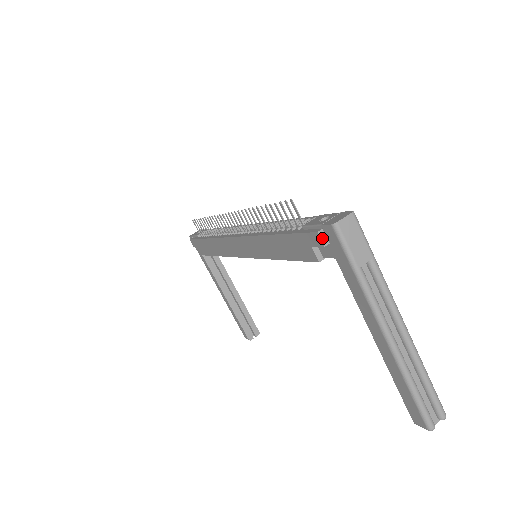
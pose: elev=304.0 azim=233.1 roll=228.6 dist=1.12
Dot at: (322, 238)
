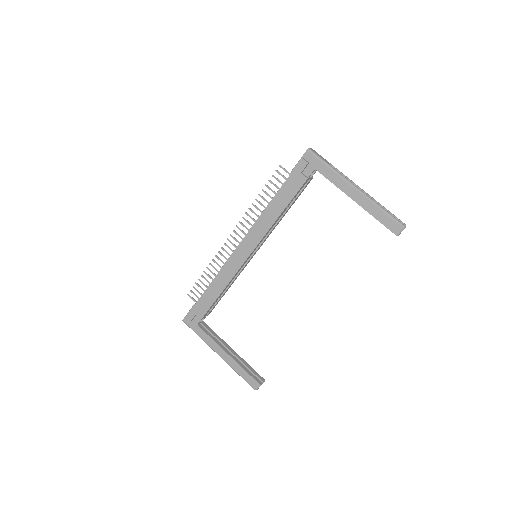
Dot at: (305, 160)
